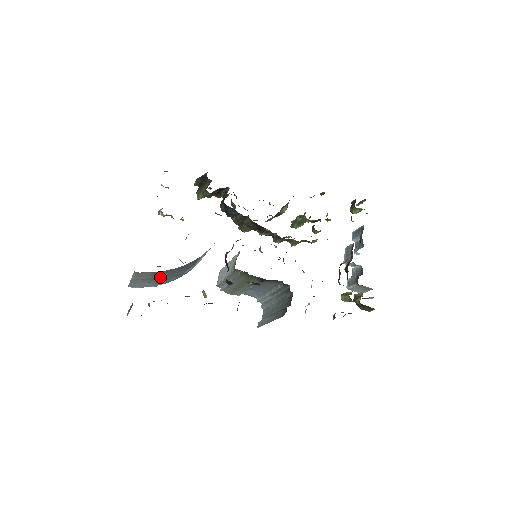
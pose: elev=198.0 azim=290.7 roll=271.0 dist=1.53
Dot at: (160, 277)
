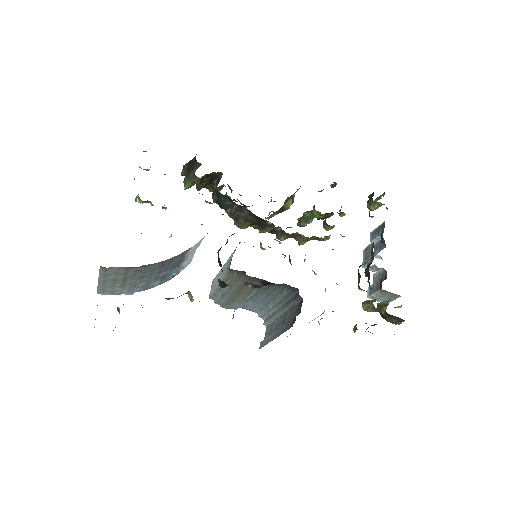
Dot at: (135, 278)
